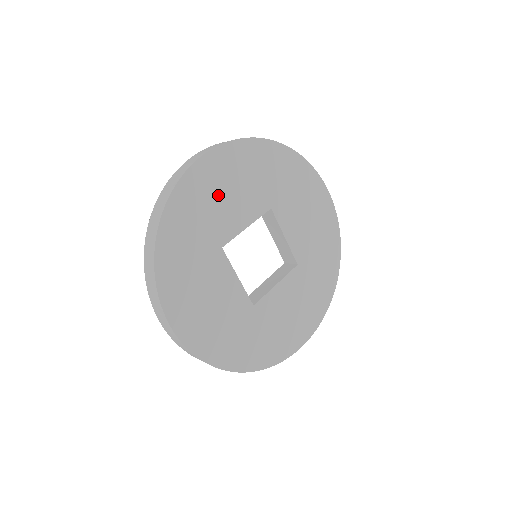
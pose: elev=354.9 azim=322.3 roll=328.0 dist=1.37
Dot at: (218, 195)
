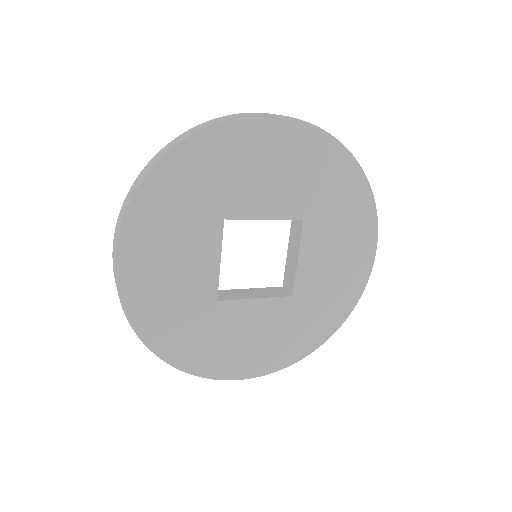
Dot at: (166, 278)
